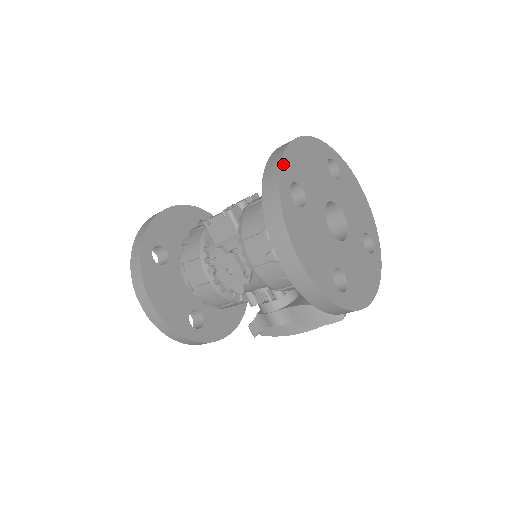
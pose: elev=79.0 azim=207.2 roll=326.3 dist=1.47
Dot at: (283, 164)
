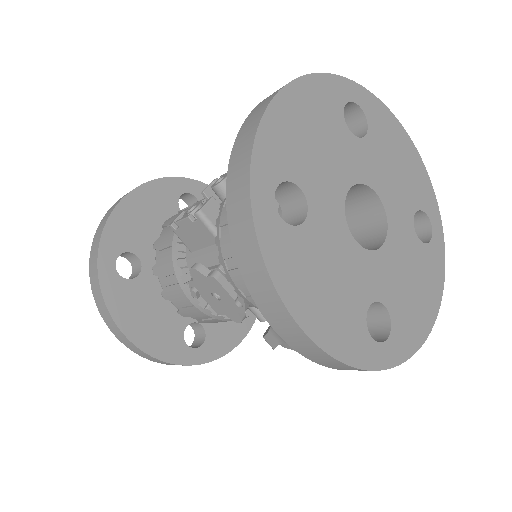
Dot at: (256, 156)
